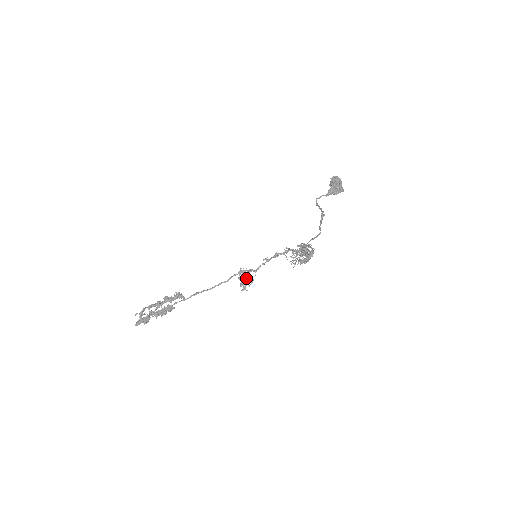
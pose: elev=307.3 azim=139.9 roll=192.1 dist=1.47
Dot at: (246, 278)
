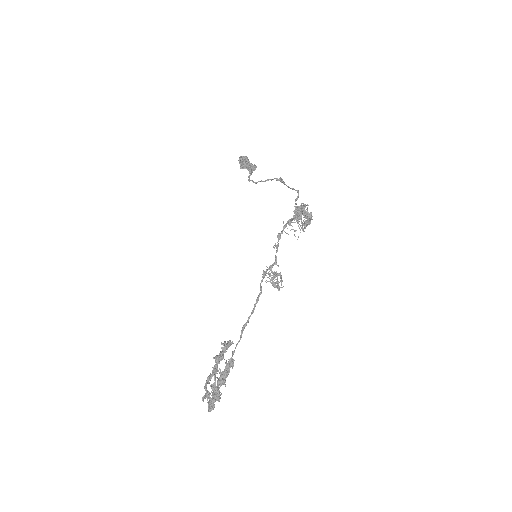
Dot at: occluded
